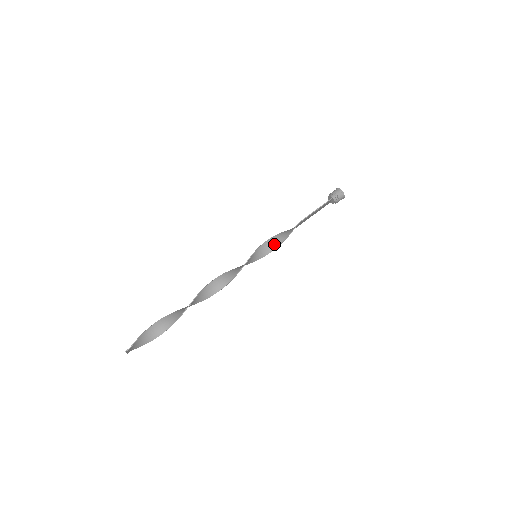
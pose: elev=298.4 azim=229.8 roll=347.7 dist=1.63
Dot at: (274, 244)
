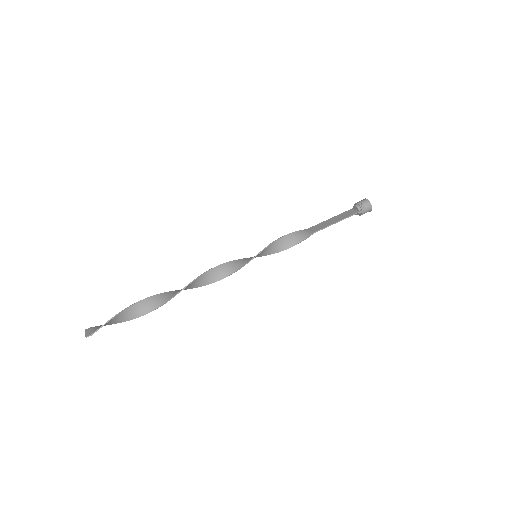
Dot at: (279, 247)
